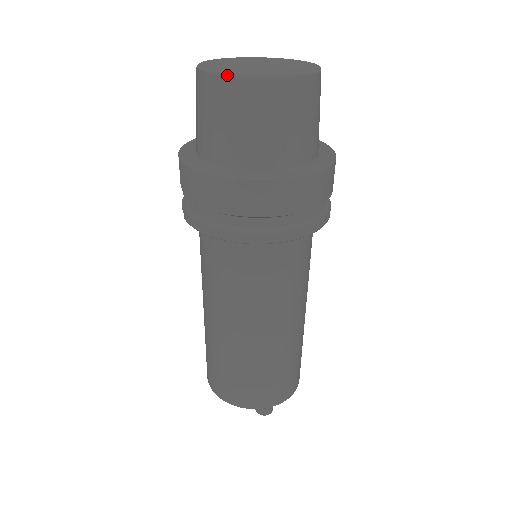
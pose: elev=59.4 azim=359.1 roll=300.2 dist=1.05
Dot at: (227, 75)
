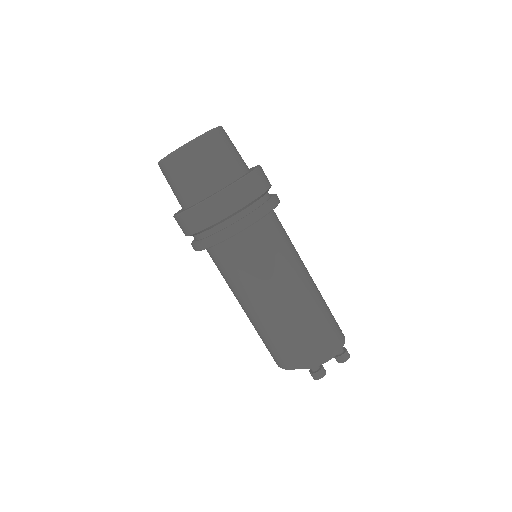
Dot at: (158, 164)
